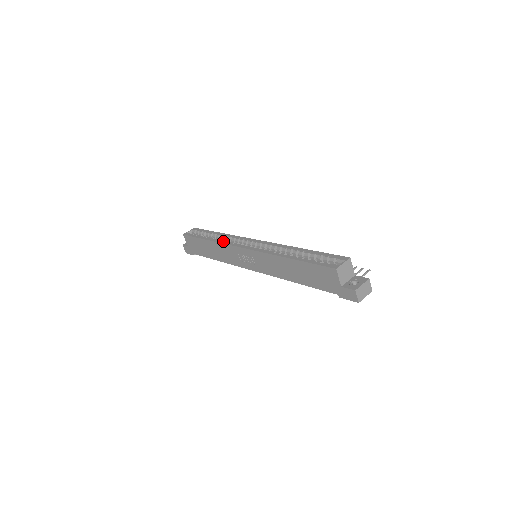
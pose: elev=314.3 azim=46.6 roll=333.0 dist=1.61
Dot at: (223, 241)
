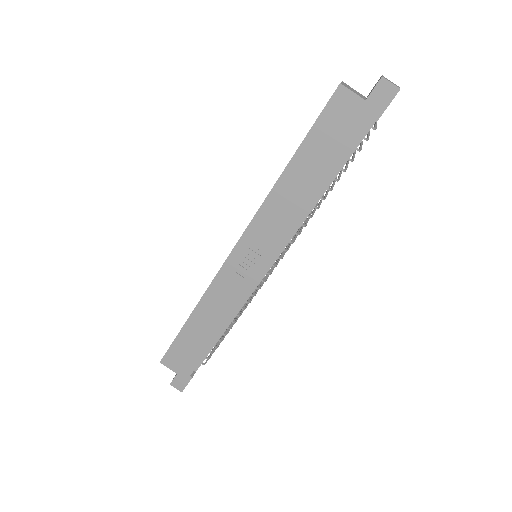
Dot at: (207, 288)
